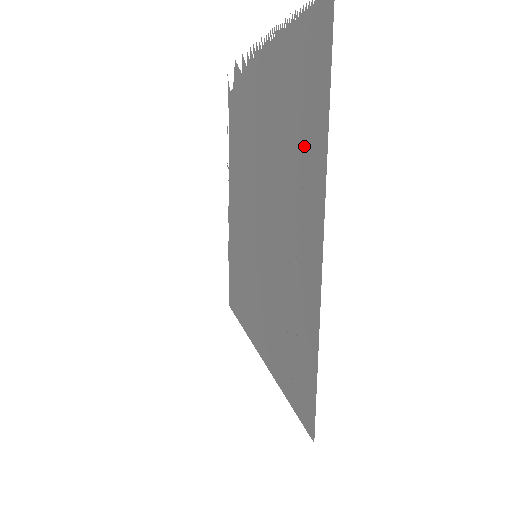
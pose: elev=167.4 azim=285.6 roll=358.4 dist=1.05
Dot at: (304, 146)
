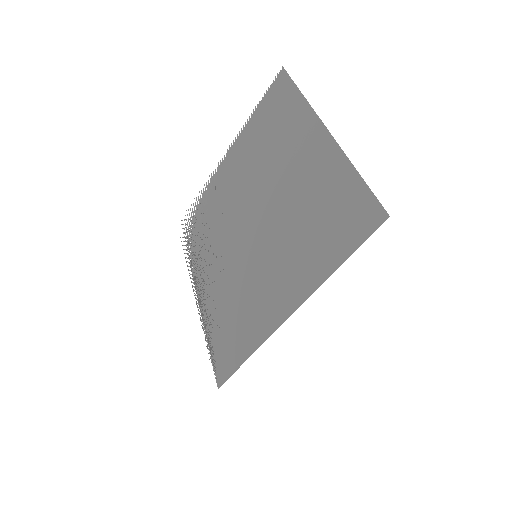
Dot at: (287, 126)
